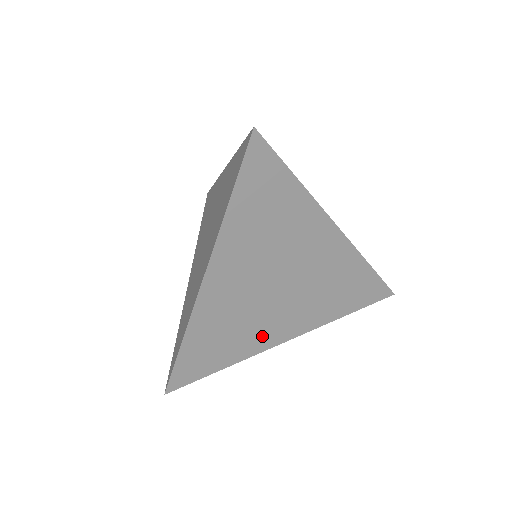
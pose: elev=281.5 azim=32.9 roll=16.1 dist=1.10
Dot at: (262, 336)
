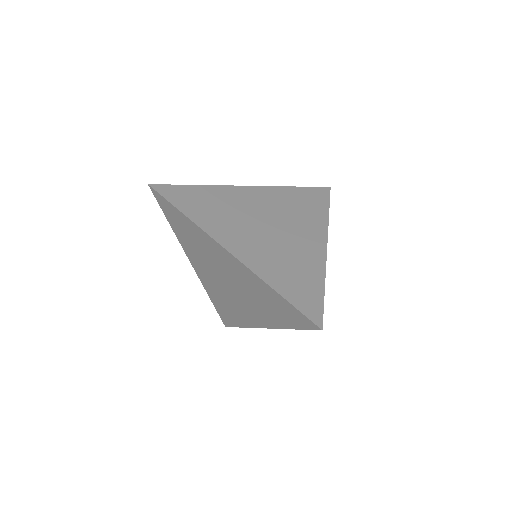
Dot at: occluded
